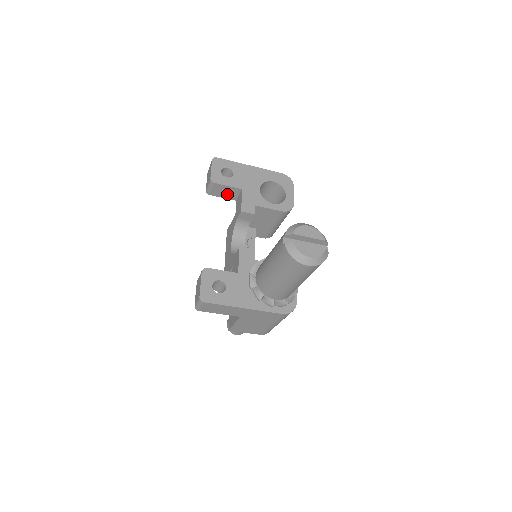
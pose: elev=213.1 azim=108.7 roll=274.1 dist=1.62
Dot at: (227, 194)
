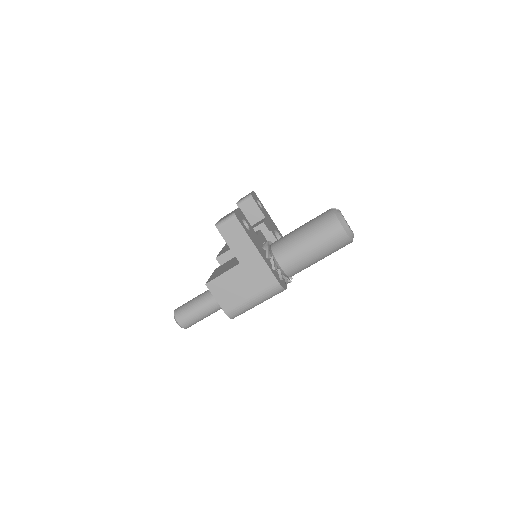
Dot at: (250, 215)
